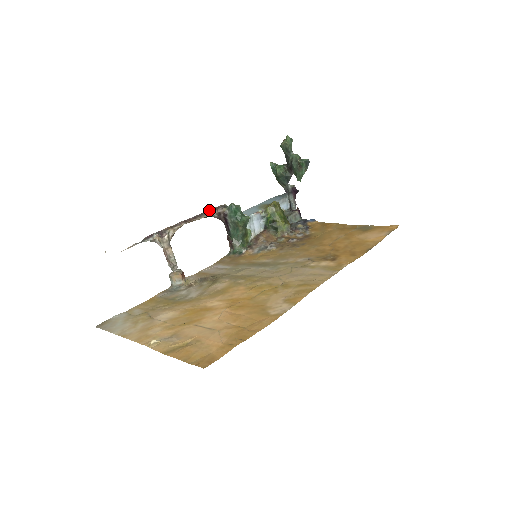
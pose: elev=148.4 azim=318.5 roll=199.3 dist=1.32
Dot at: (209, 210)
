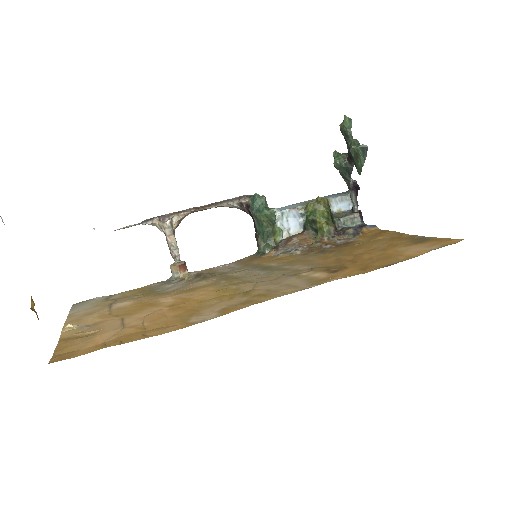
Dot at: (229, 199)
